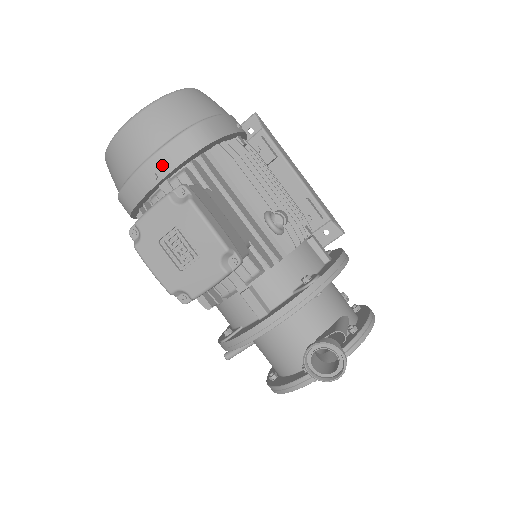
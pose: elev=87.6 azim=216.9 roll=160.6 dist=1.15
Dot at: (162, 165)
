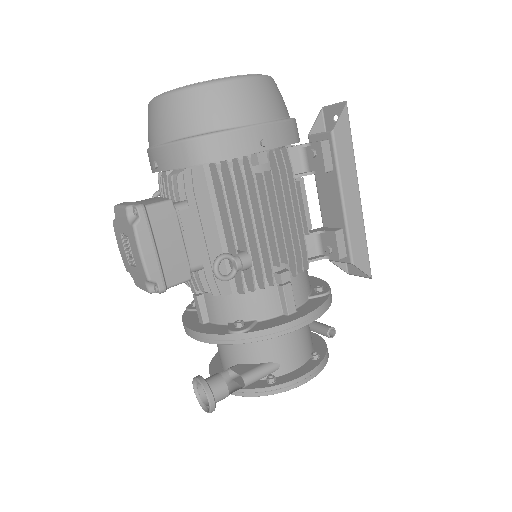
Dot at: (161, 160)
